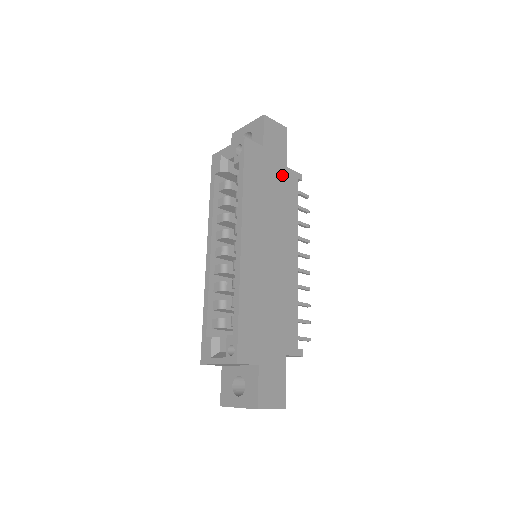
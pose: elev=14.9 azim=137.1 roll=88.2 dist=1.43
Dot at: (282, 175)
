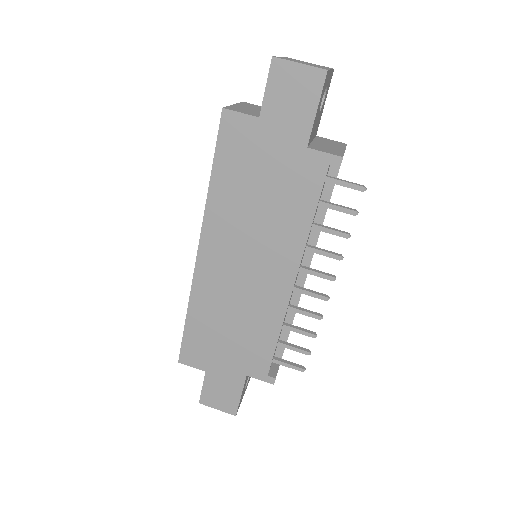
Dot at: (292, 162)
